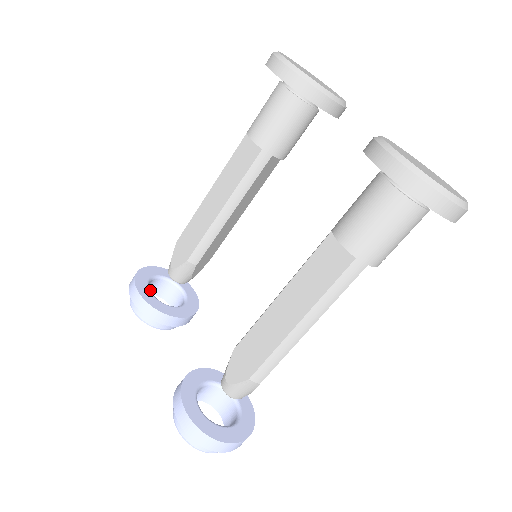
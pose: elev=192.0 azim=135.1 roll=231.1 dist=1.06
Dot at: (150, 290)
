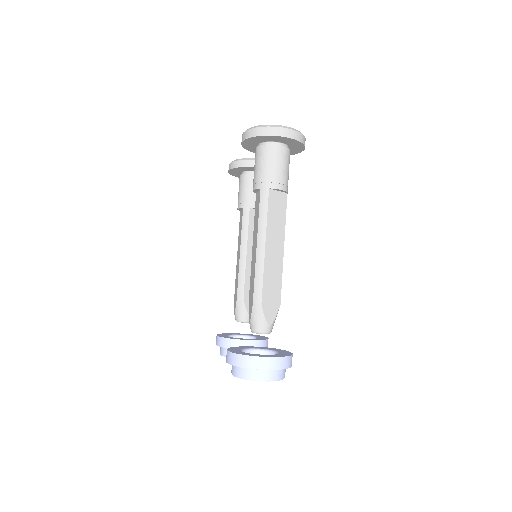
Dot at: occluded
